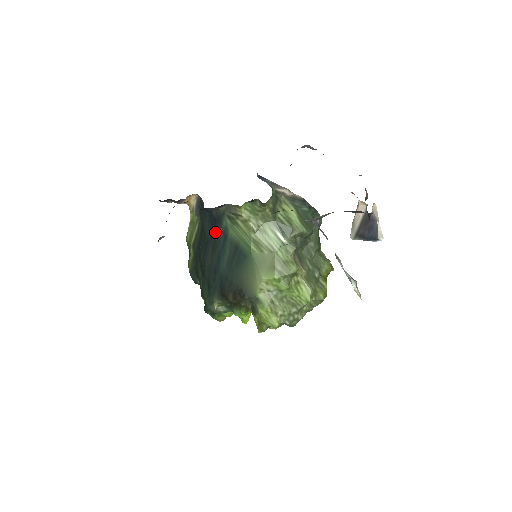
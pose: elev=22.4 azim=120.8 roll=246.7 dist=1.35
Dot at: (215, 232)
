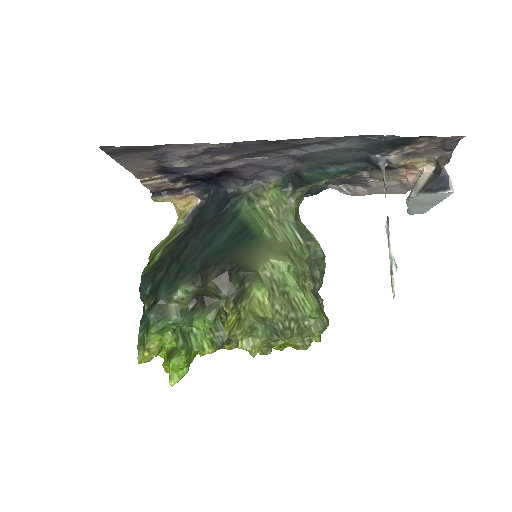
Dot at: (221, 213)
